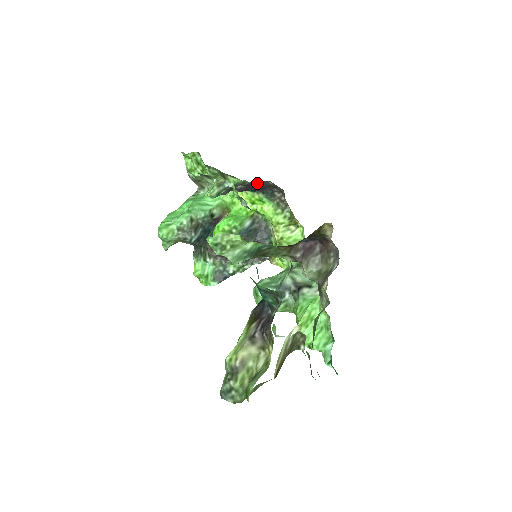
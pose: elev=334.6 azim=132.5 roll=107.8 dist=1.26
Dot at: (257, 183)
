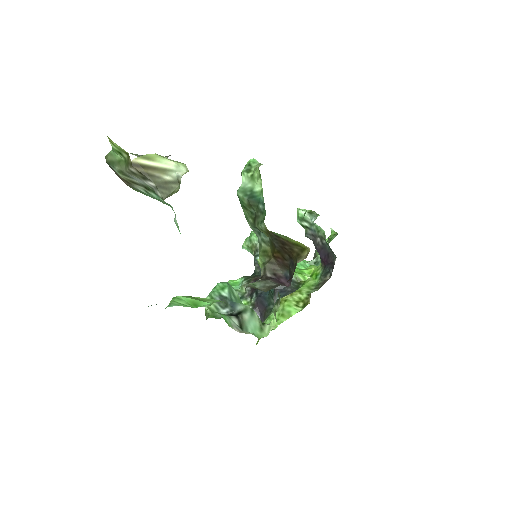
Dot at: (330, 253)
